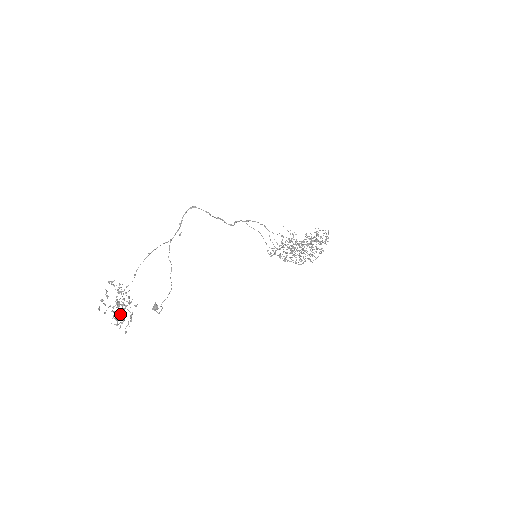
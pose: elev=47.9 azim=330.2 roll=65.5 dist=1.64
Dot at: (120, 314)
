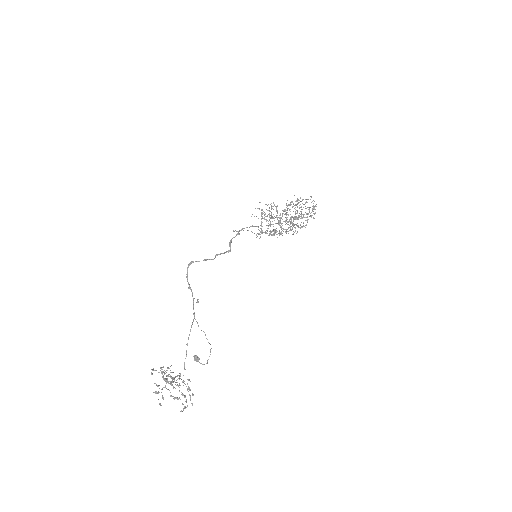
Dot at: occluded
